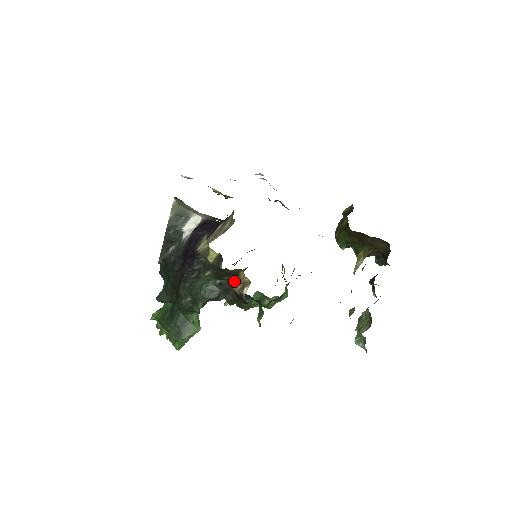
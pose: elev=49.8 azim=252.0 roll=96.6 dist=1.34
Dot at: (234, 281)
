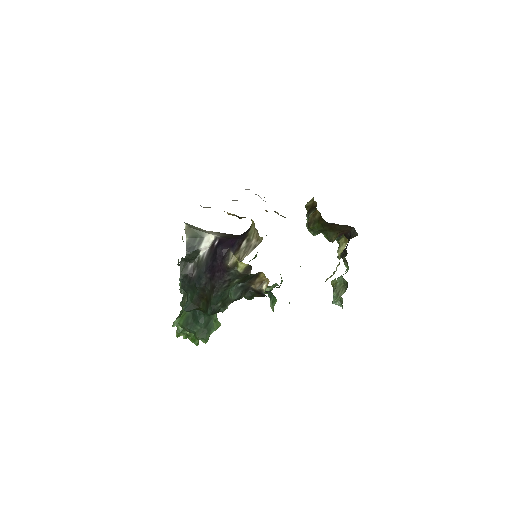
Dot at: (254, 282)
